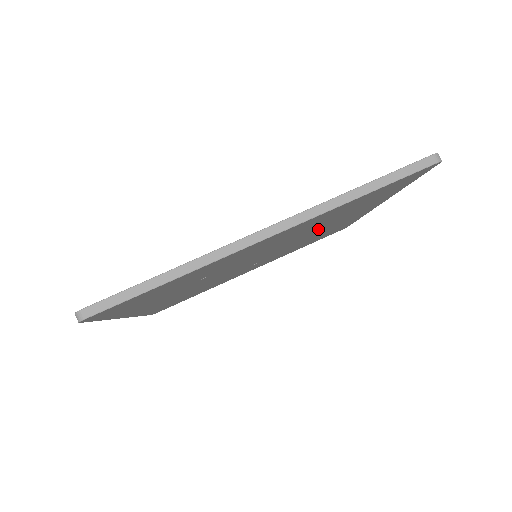
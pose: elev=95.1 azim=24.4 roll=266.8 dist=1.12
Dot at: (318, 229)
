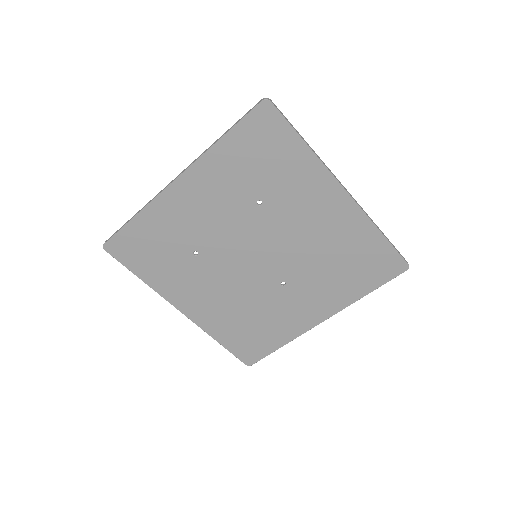
Dot at: (278, 213)
